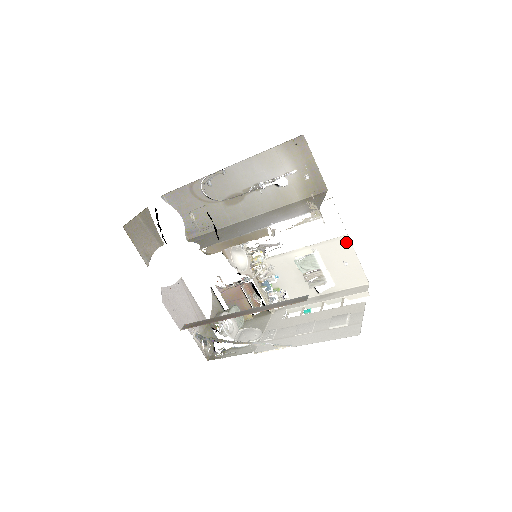
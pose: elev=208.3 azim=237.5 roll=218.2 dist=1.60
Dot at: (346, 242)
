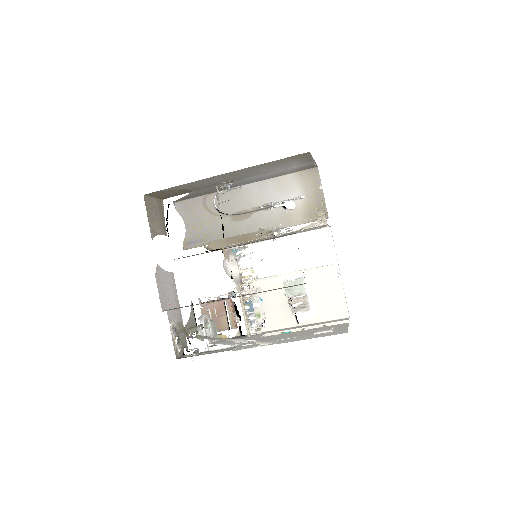
Dot at: (335, 271)
